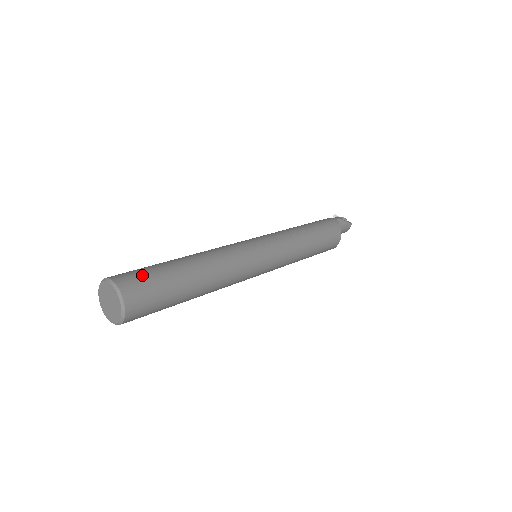
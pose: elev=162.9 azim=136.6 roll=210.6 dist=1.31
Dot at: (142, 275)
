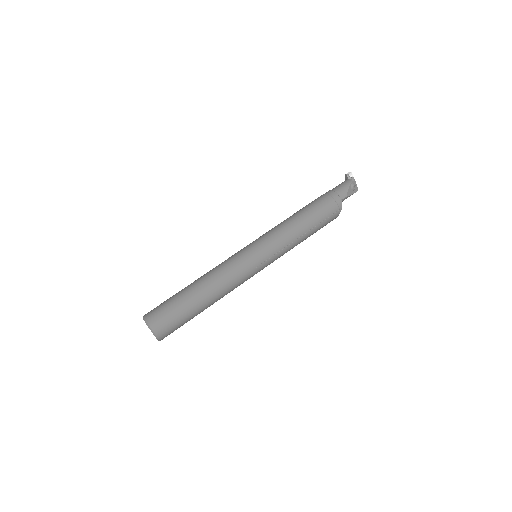
Dot at: (172, 324)
